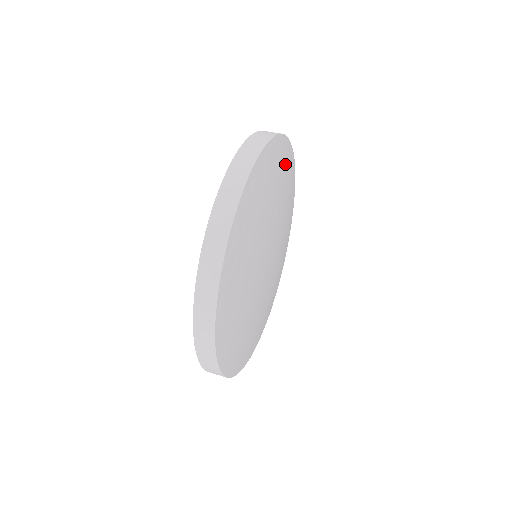
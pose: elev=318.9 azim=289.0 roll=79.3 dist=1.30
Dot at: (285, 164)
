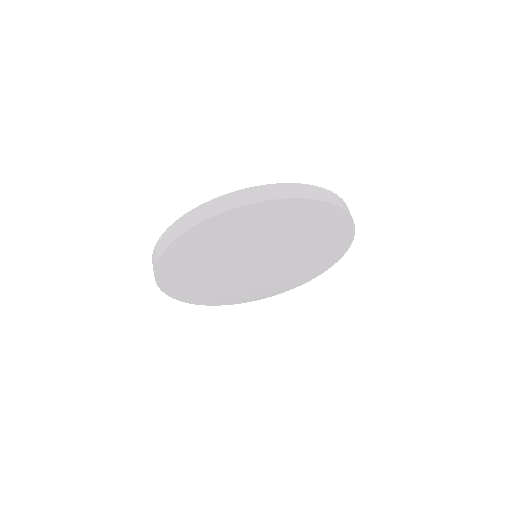
Dot at: (305, 217)
